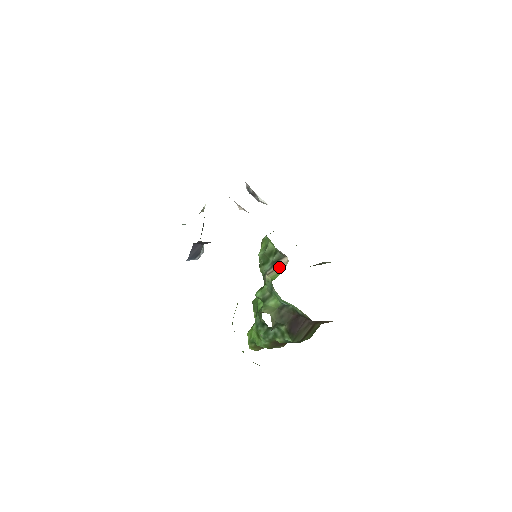
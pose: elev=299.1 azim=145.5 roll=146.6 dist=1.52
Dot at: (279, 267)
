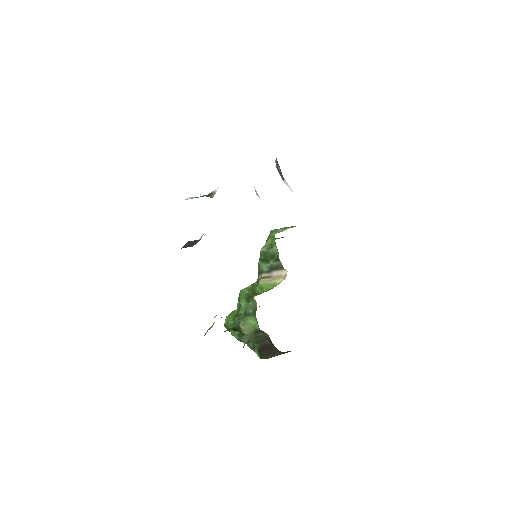
Dot at: (275, 278)
